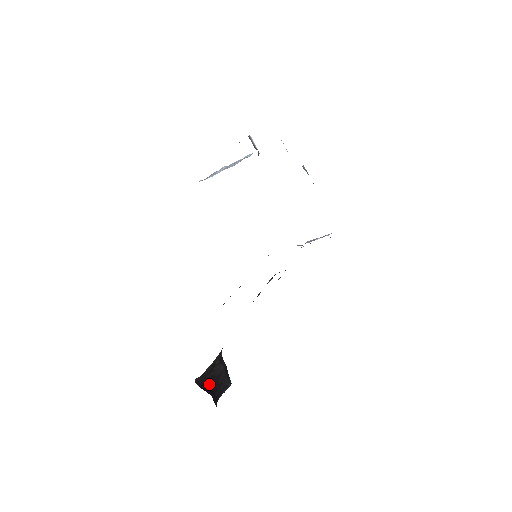
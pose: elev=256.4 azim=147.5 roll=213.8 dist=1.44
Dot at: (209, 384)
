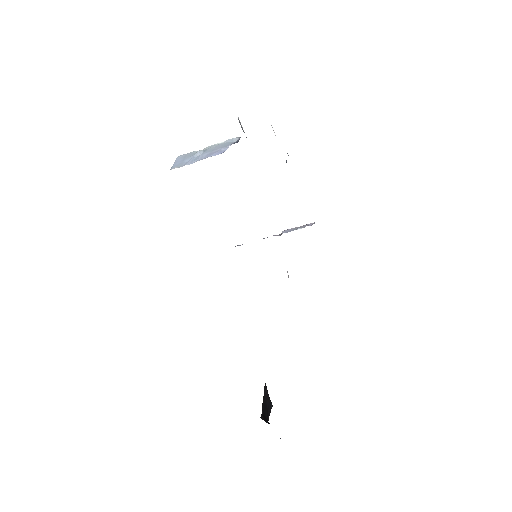
Dot at: (264, 414)
